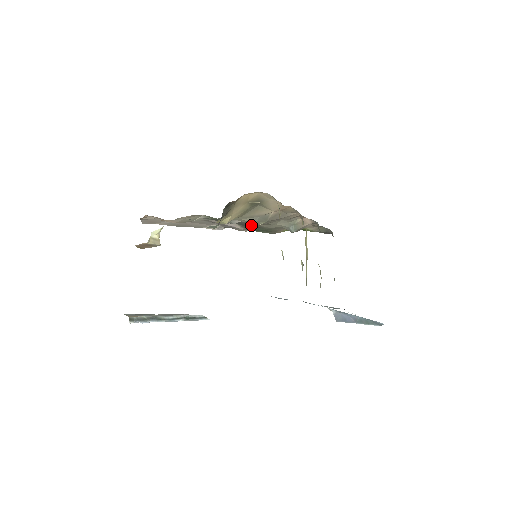
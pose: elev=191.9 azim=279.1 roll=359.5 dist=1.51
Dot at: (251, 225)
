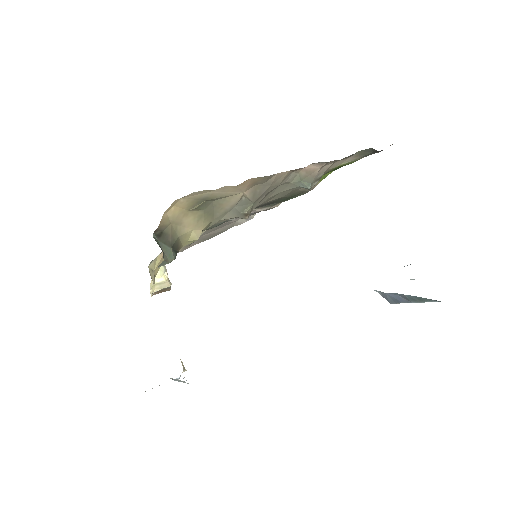
Dot at: occluded
